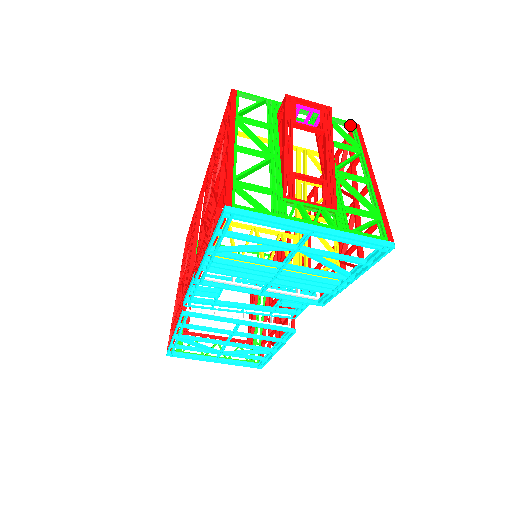
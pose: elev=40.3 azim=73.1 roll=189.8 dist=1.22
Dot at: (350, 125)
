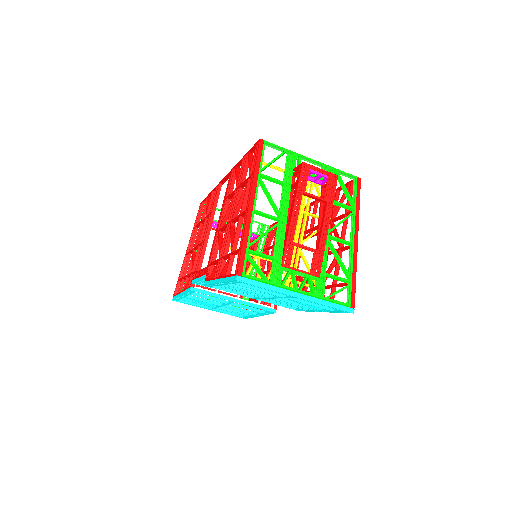
Dot at: (353, 177)
